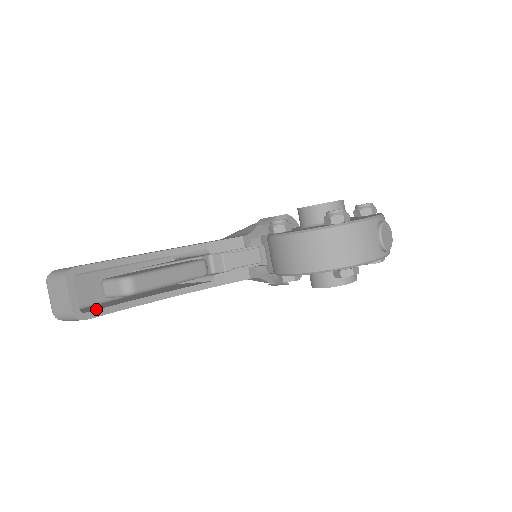
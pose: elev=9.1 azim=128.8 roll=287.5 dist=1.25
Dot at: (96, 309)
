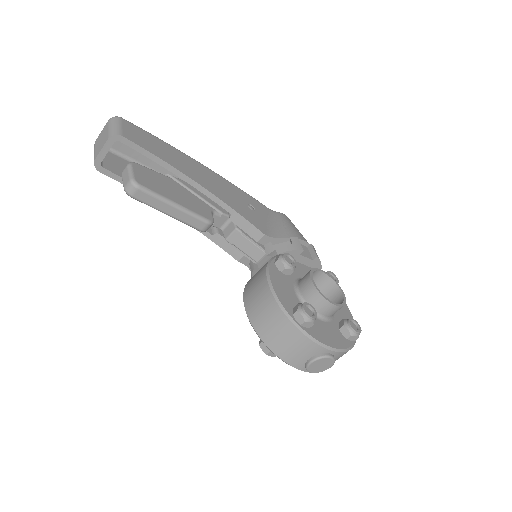
Dot at: (114, 172)
